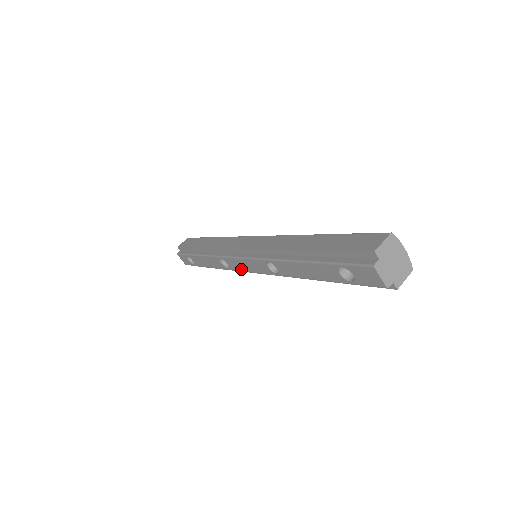
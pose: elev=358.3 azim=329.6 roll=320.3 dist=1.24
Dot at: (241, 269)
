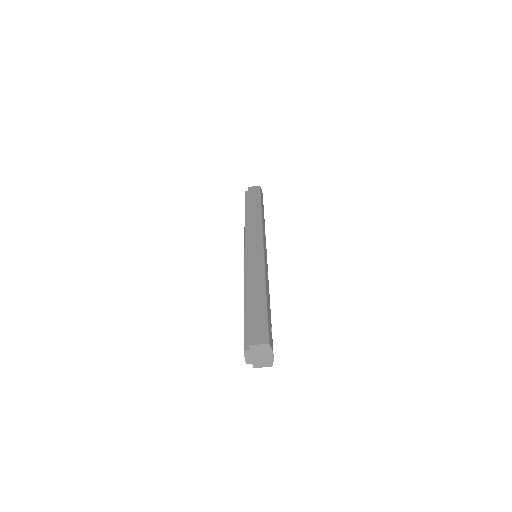
Dot at: occluded
